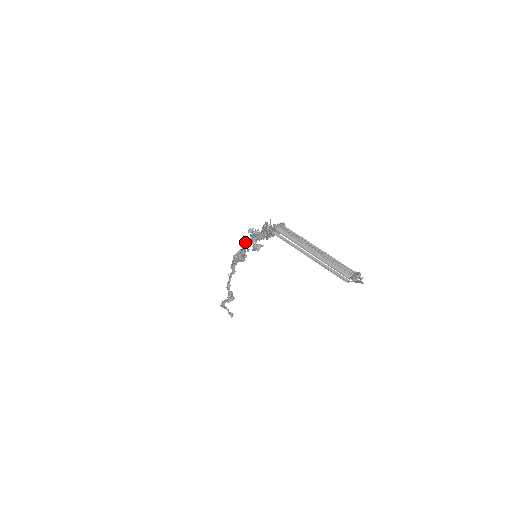
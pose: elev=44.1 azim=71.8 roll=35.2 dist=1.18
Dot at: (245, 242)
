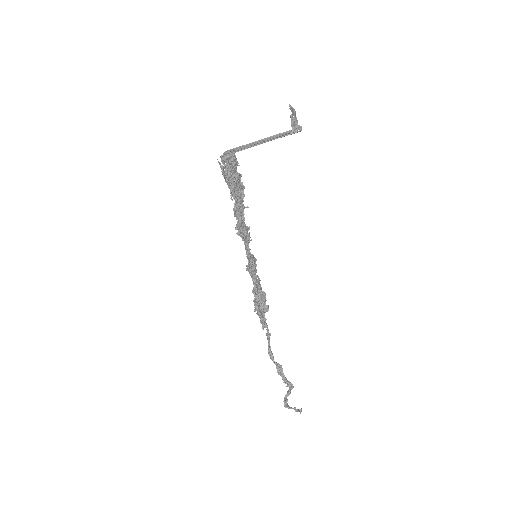
Dot at: (248, 263)
